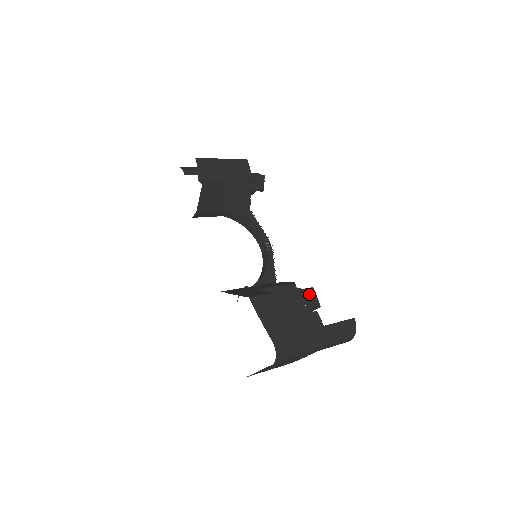
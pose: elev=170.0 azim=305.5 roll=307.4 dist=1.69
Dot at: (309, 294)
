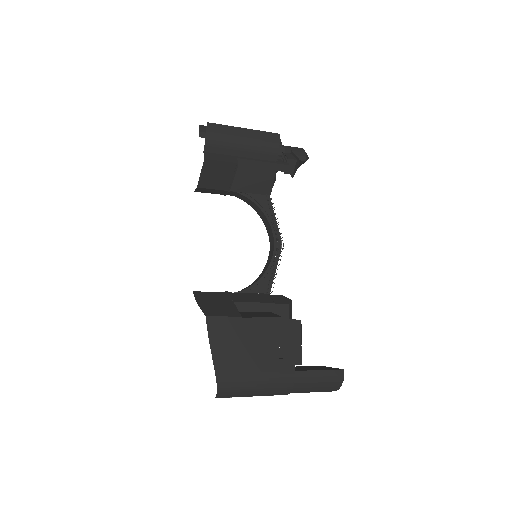
Dot at: (291, 327)
